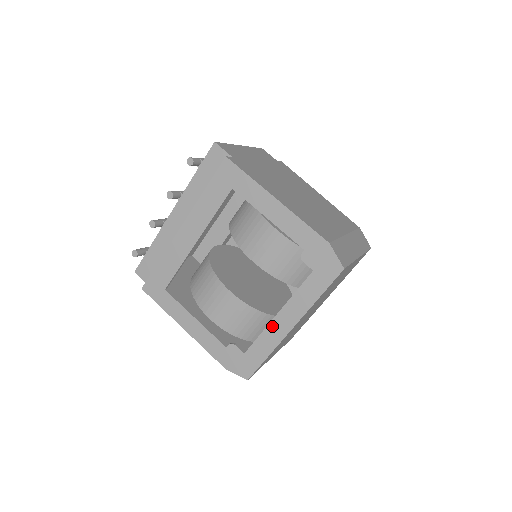
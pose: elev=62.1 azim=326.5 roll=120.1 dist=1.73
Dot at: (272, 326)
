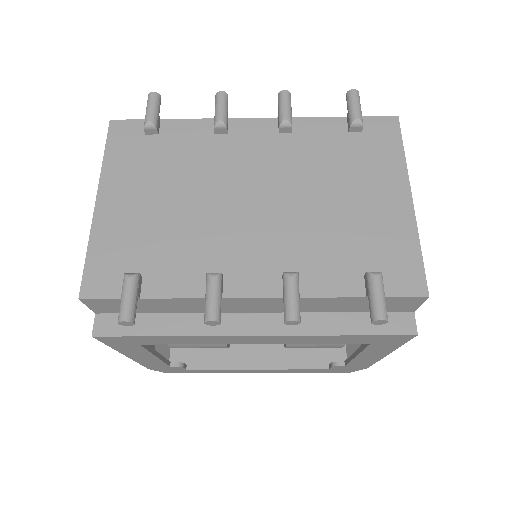
Dot at: (242, 370)
